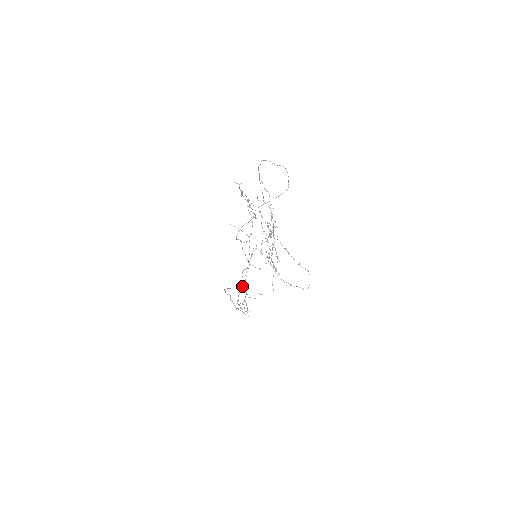
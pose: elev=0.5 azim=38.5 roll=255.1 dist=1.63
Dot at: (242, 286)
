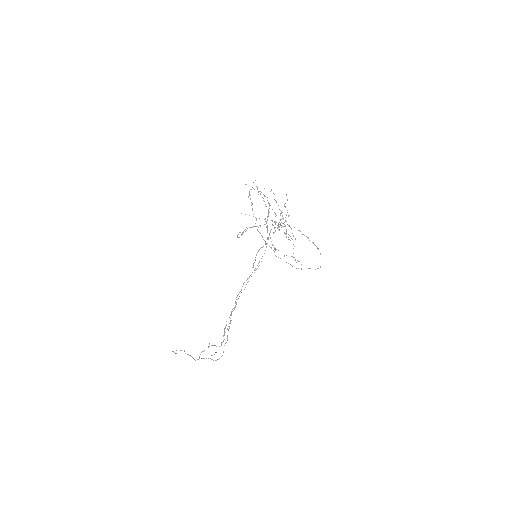
Dot at: (252, 272)
